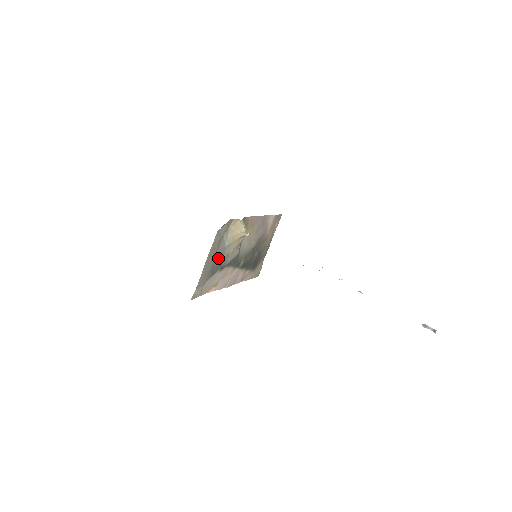
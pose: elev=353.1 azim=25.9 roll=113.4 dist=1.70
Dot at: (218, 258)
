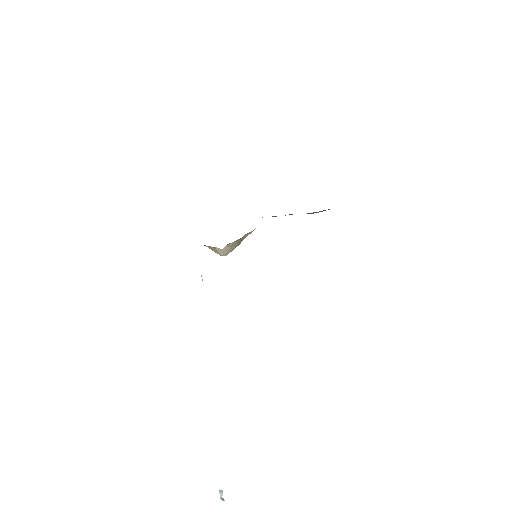
Dot at: occluded
